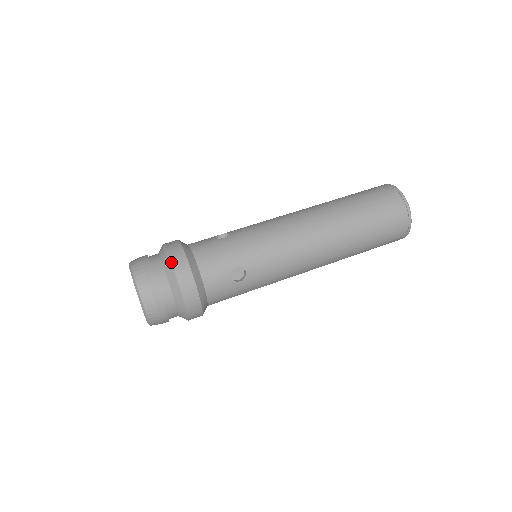
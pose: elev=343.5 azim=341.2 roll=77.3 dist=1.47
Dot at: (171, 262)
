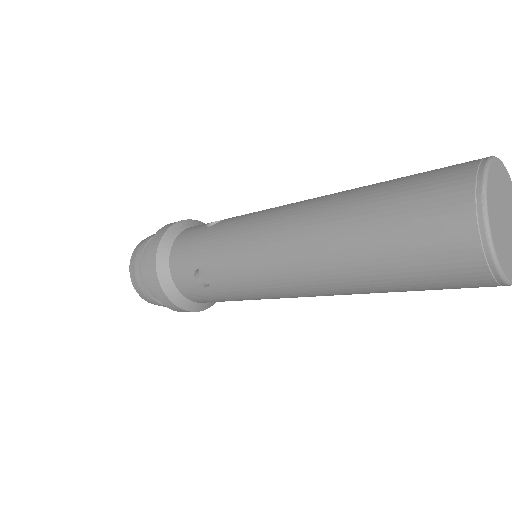
Dot at: (148, 247)
